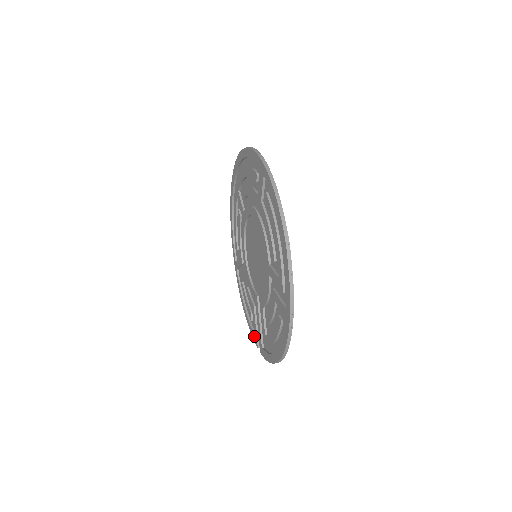
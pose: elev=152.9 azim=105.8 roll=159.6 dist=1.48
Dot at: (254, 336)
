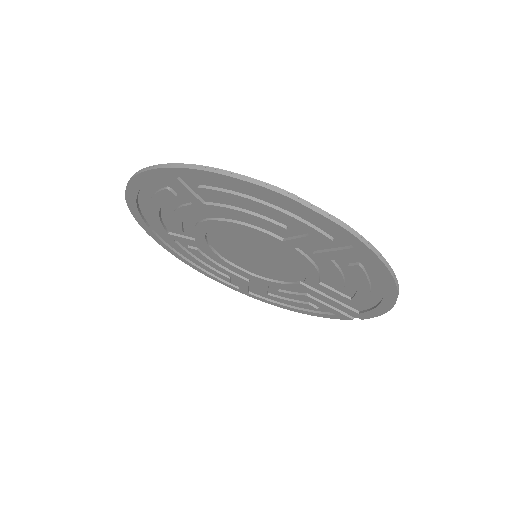
Dot at: (336, 316)
